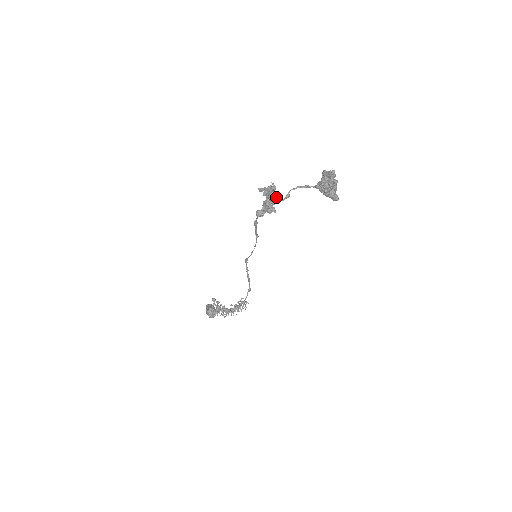
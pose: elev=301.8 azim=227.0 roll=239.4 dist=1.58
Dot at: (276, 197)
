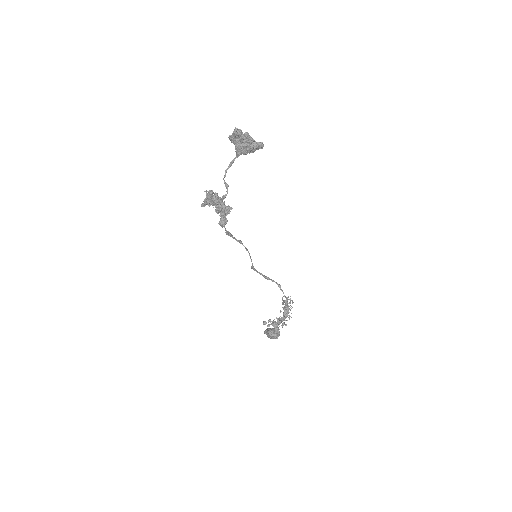
Dot at: (220, 197)
